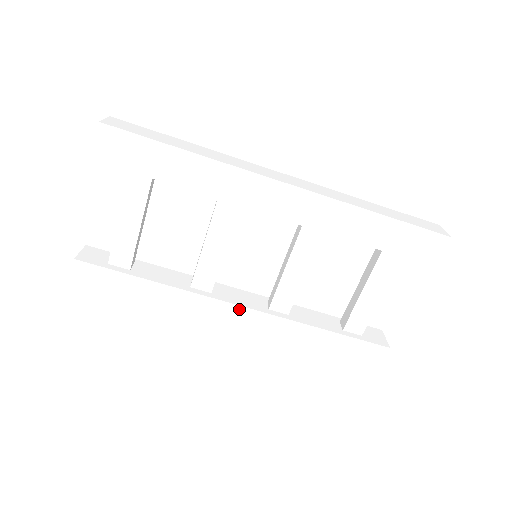
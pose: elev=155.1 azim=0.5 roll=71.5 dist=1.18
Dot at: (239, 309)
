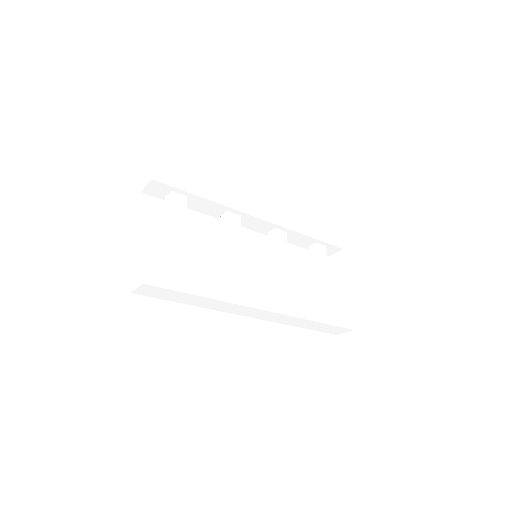
Dot at: (265, 289)
